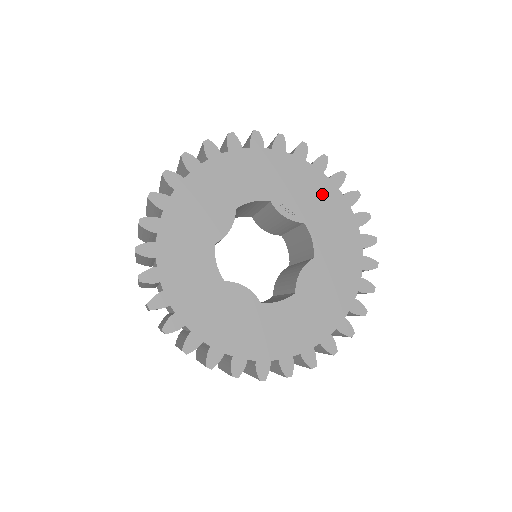
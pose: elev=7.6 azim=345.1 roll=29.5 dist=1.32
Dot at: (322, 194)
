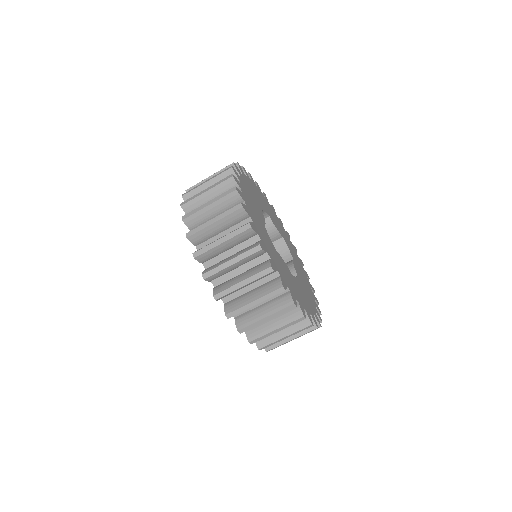
Dot at: (280, 225)
